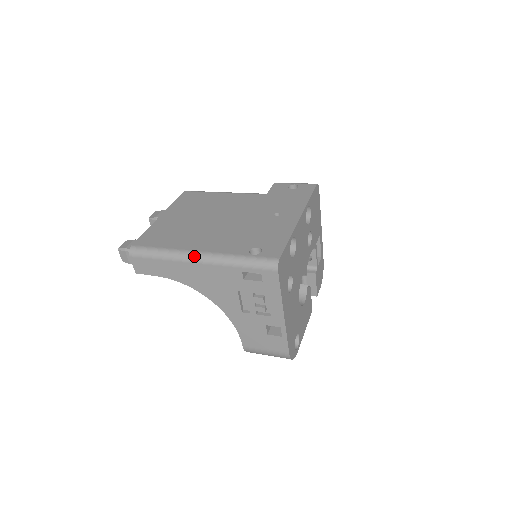
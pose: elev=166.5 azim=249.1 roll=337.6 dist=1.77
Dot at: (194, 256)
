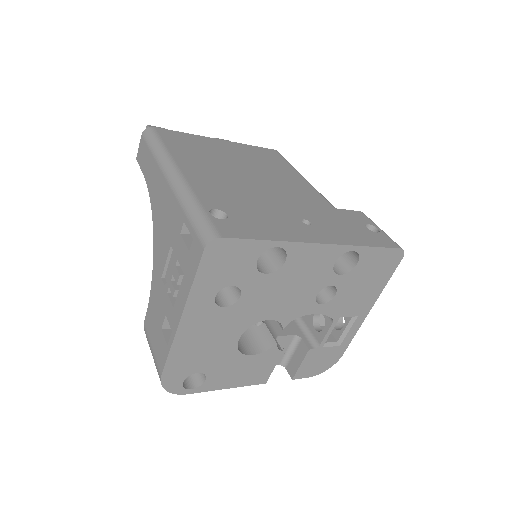
Dot at: (171, 170)
